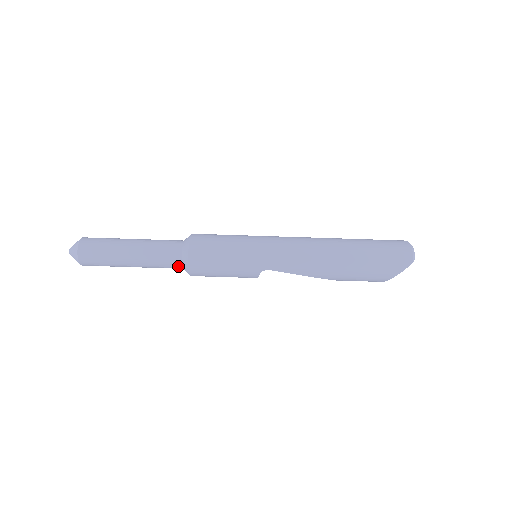
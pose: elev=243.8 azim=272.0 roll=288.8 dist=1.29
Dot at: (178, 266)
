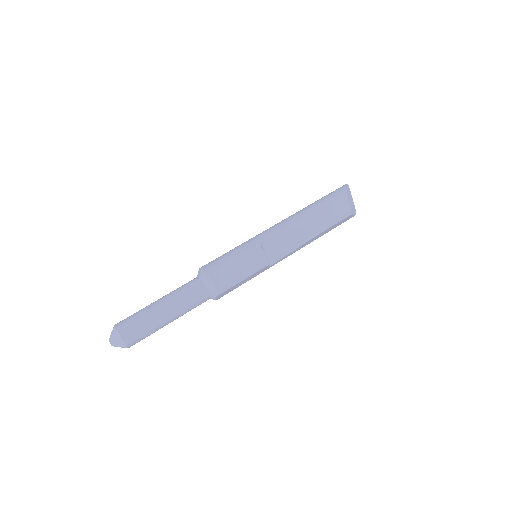
Dot at: (200, 286)
